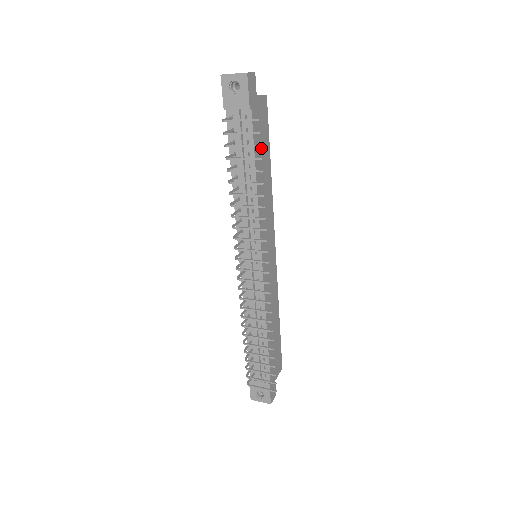
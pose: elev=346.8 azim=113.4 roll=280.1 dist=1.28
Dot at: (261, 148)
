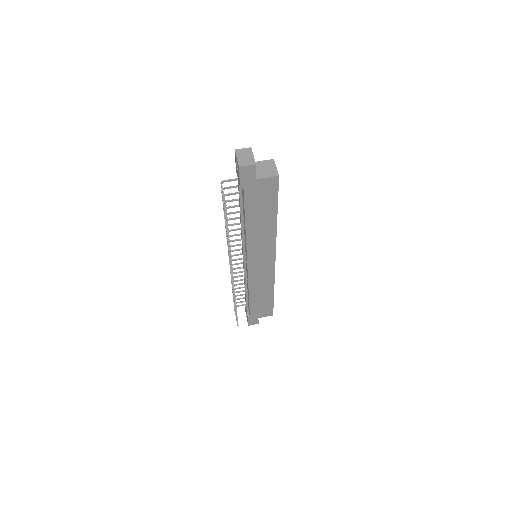
Dot at: (259, 208)
